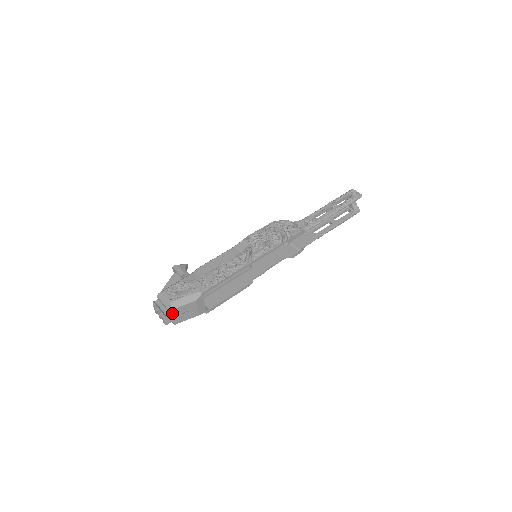
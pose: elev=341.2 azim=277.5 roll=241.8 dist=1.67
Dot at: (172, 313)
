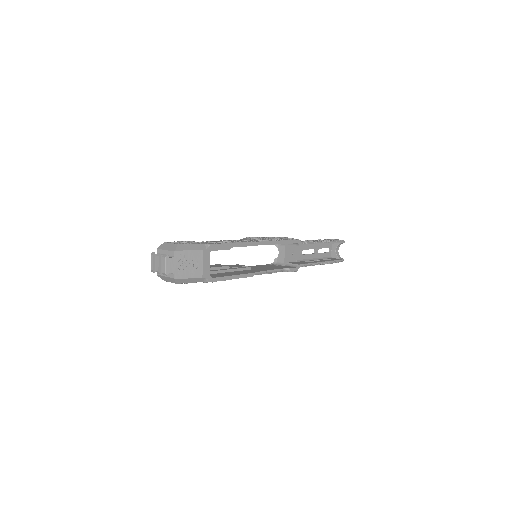
Dot at: (176, 257)
